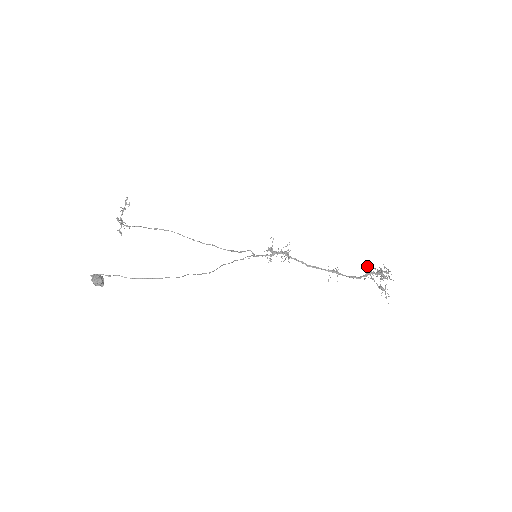
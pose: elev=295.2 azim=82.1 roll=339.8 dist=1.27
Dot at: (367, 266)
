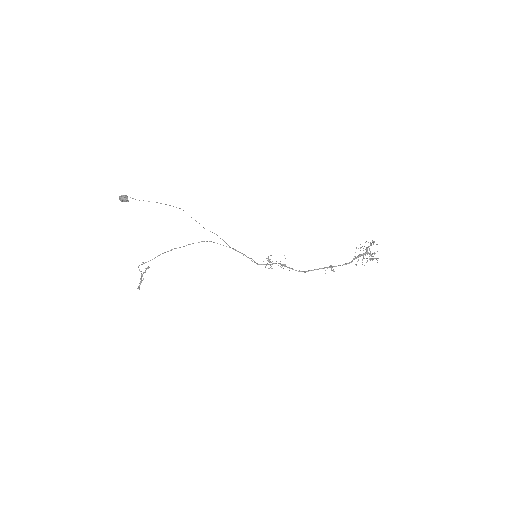
Dot at: occluded
